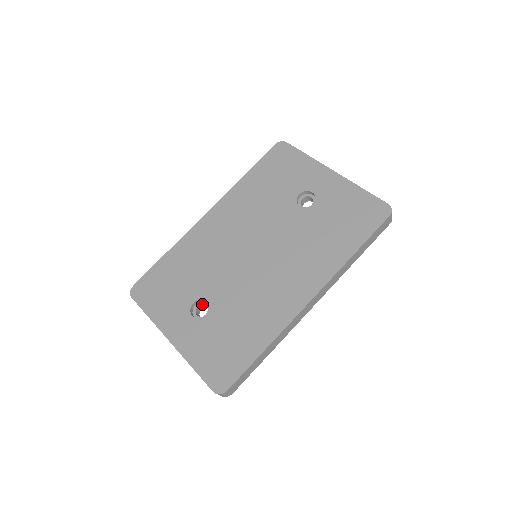
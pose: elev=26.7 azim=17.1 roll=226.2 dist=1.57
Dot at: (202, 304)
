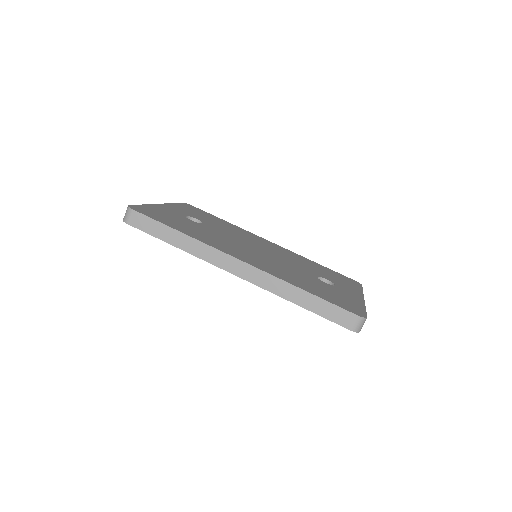
Dot at: occluded
